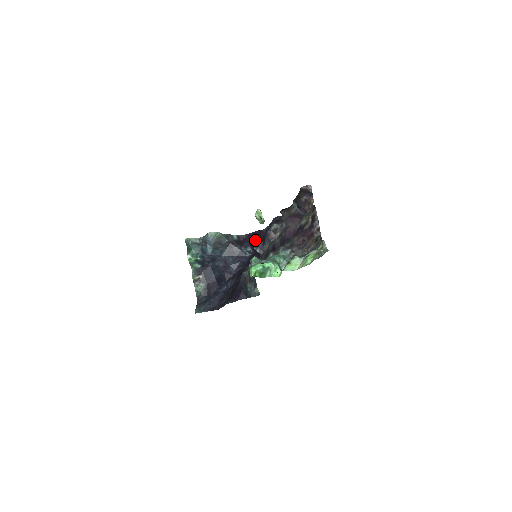
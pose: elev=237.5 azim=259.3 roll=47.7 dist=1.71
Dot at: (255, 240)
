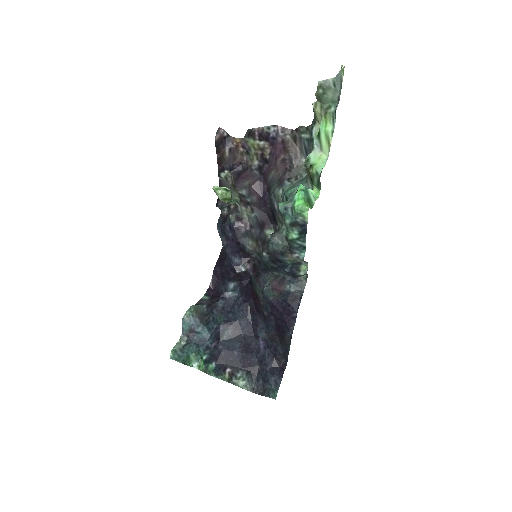
Dot at: (226, 271)
